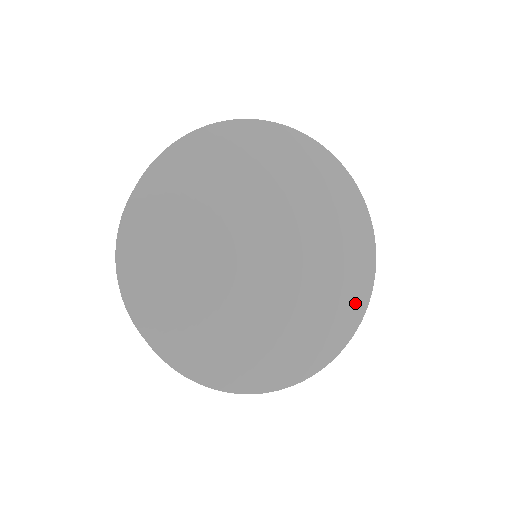
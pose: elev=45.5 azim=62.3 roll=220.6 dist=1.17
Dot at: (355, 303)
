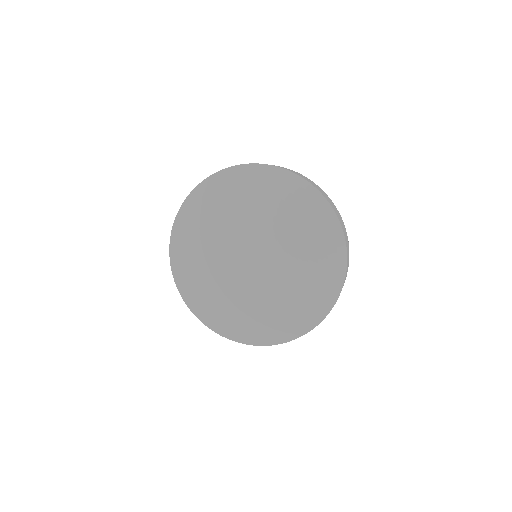
Dot at: (334, 259)
